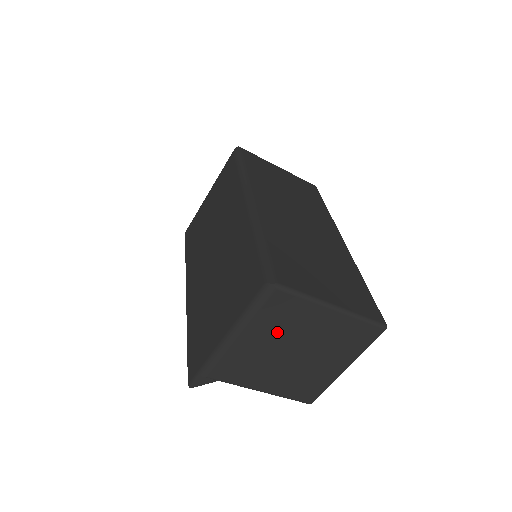
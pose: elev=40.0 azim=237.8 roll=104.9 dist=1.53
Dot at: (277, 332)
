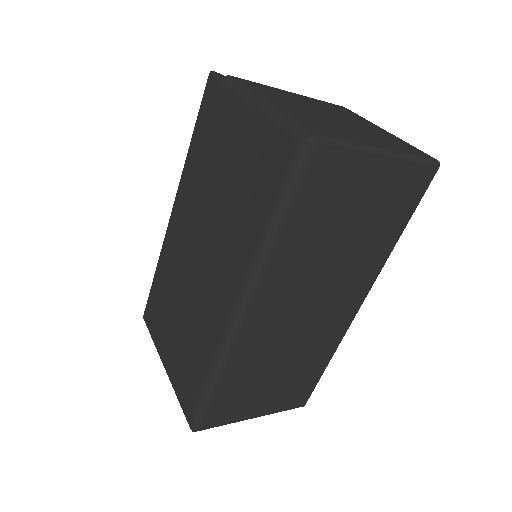
Dot at: occluded
